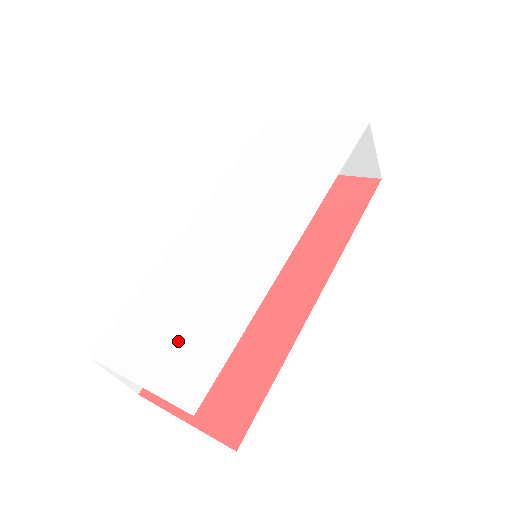
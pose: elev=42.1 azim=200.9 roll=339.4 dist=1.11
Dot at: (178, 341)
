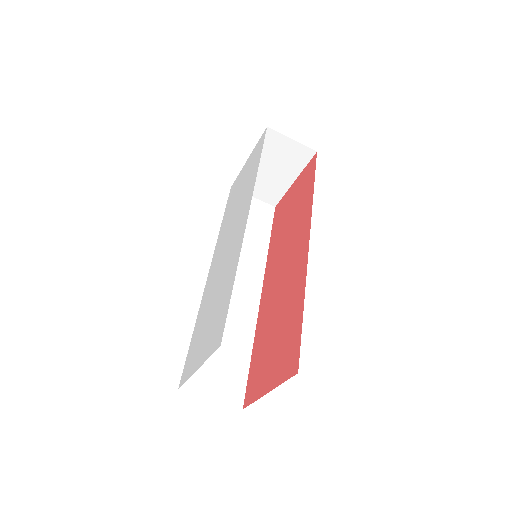
Dot at: (210, 326)
